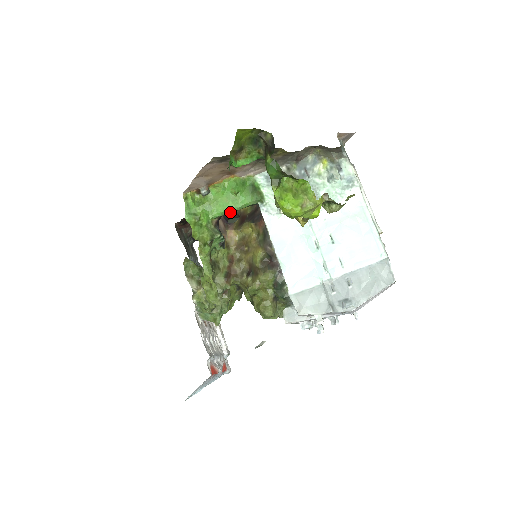
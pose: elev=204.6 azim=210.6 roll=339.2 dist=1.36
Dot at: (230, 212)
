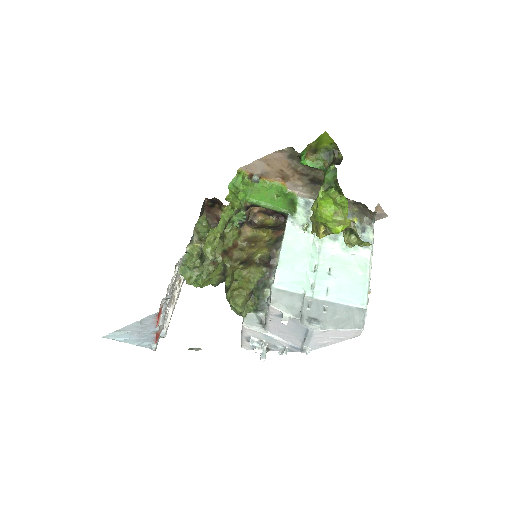
Dot at: (264, 205)
